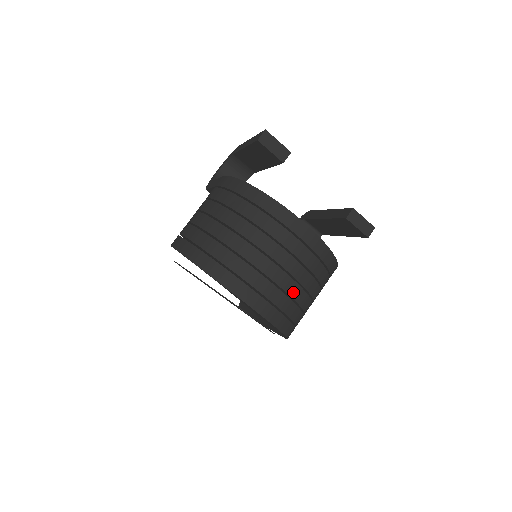
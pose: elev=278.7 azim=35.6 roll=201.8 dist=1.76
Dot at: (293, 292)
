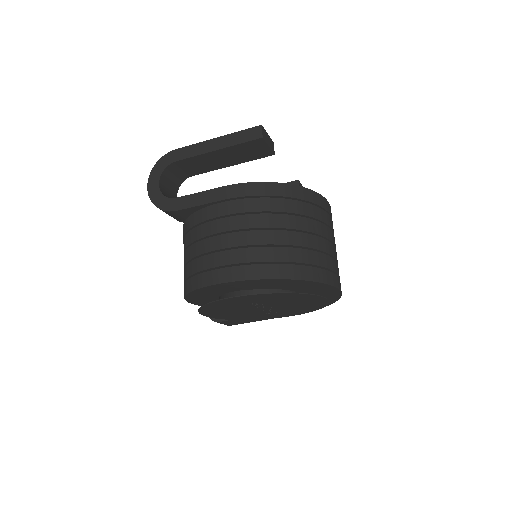
Dot at: occluded
